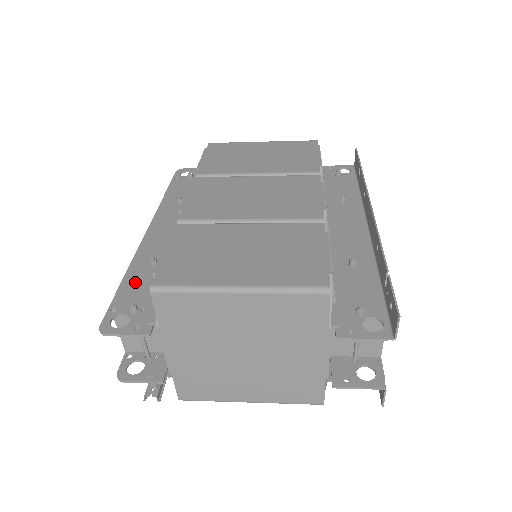
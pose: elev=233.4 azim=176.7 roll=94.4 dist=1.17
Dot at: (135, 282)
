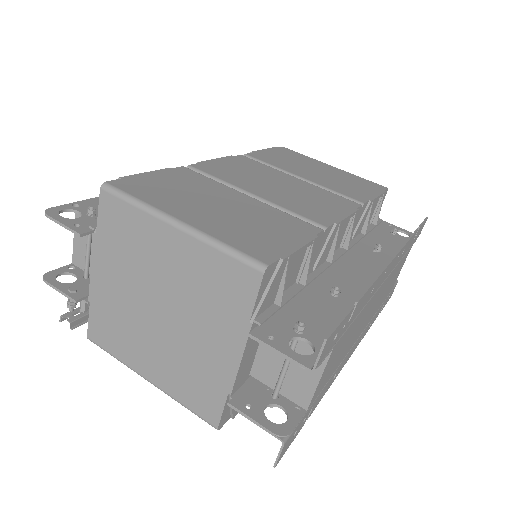
Dot at: occluded
